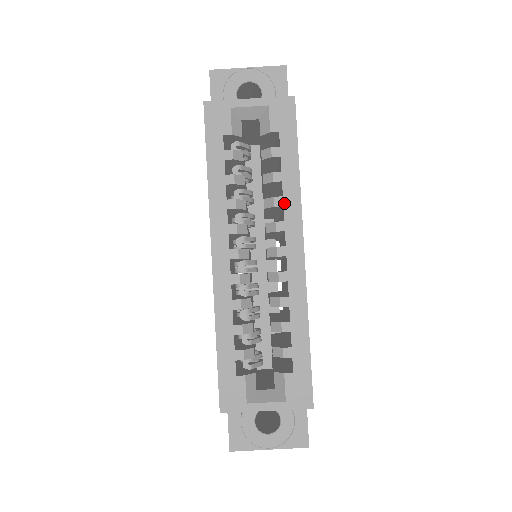
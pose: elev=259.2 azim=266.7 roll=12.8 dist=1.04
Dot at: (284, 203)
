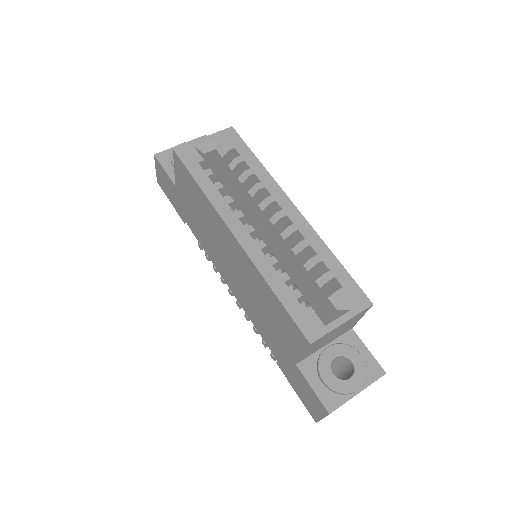
Dot at: (264, 185)
